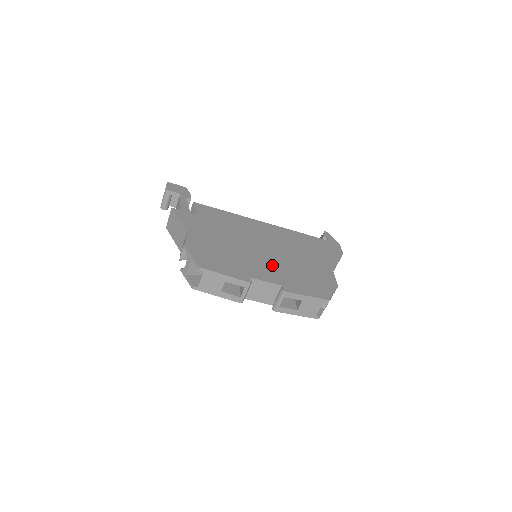
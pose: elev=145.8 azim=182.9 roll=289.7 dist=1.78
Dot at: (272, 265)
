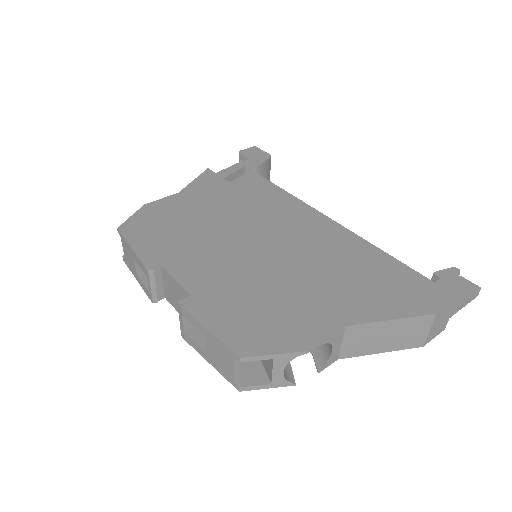
Dot at: (228, 266)
